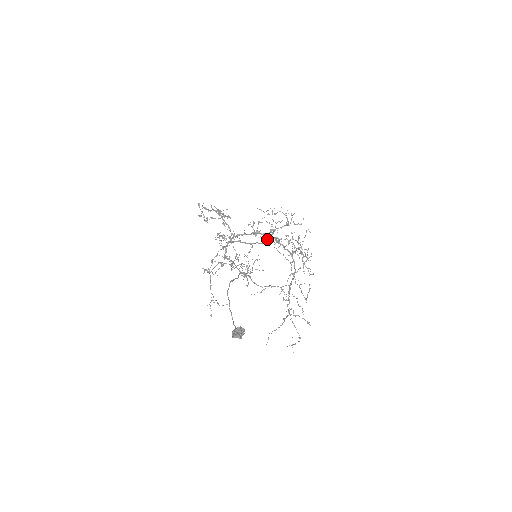
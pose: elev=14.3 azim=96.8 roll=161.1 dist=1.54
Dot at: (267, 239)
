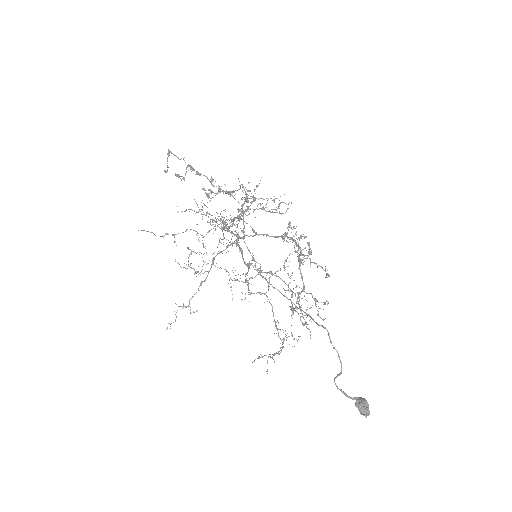
Dot at: (234, 219)
